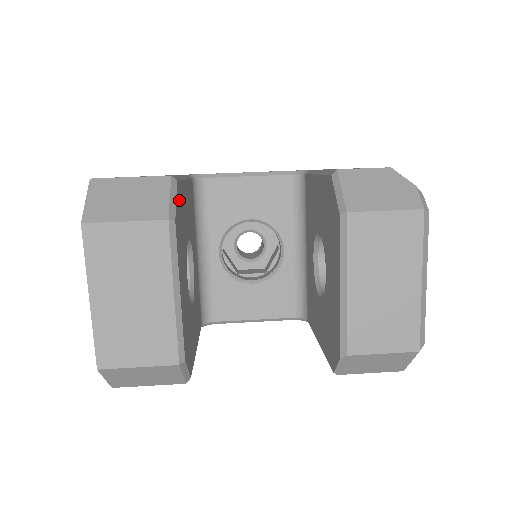
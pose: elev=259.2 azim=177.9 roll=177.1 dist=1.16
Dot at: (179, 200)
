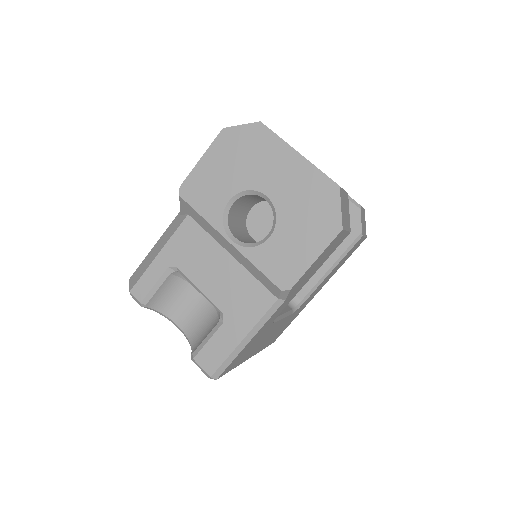
Dot at: occluded
